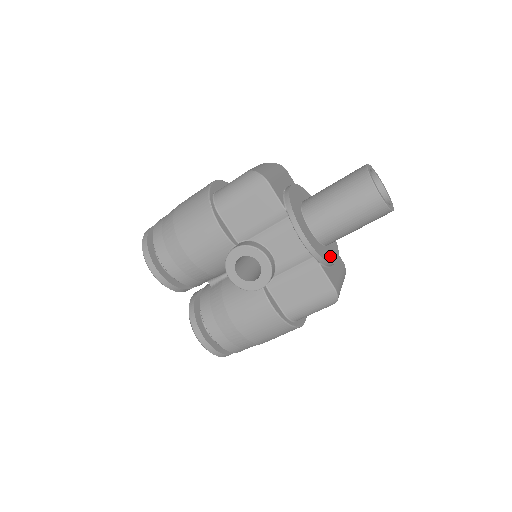
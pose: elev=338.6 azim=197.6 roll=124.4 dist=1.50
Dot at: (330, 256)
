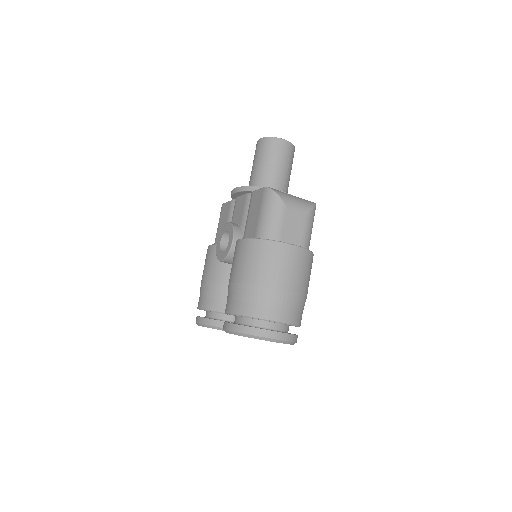
Dot at: occluded
